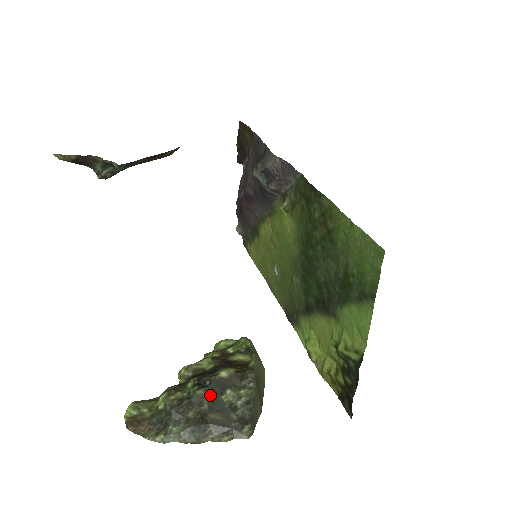
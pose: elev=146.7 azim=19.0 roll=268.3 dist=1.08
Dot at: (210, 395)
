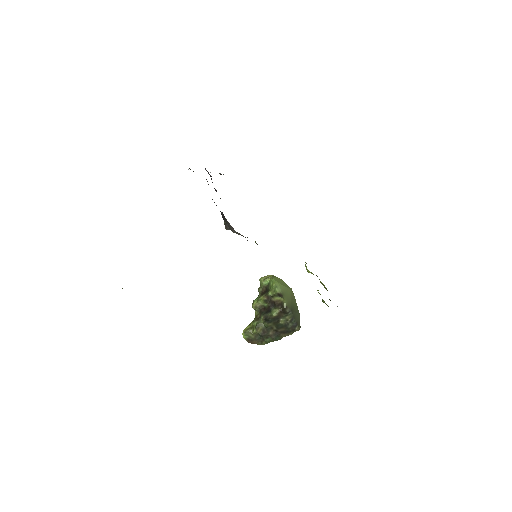
Dot at: (274, 324)
